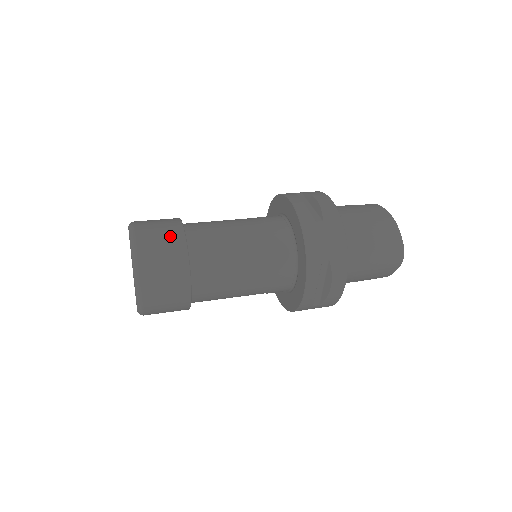
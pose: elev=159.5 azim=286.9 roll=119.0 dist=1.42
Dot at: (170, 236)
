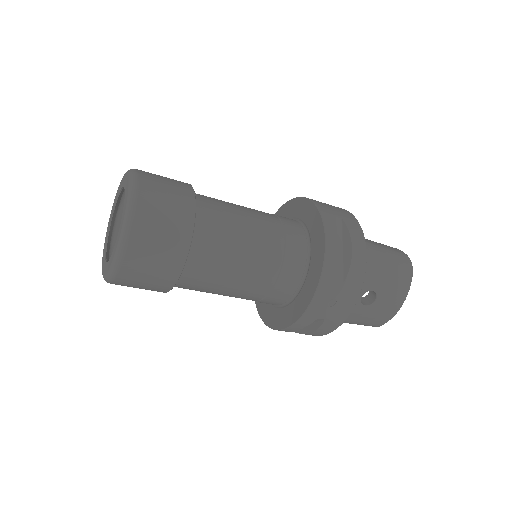
Dot at: occluded
